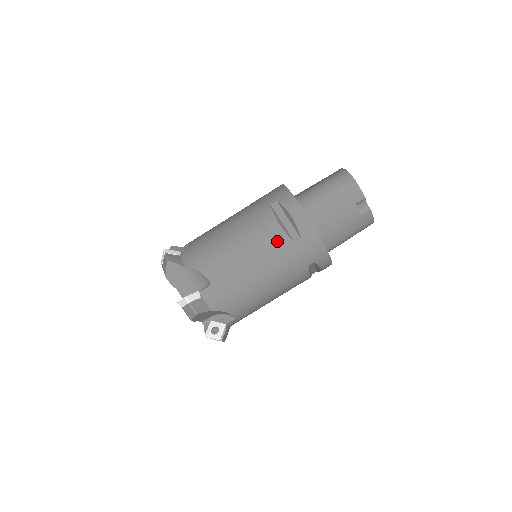
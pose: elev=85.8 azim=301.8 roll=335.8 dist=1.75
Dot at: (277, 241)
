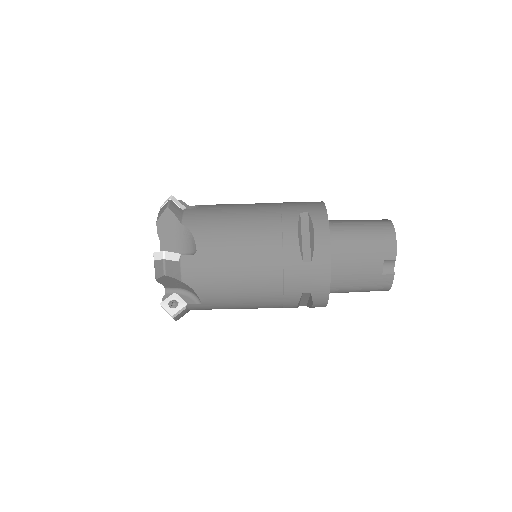
Dot at: (286, 250)
